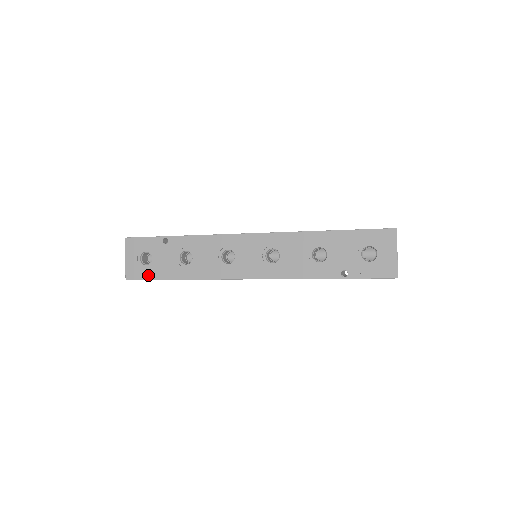
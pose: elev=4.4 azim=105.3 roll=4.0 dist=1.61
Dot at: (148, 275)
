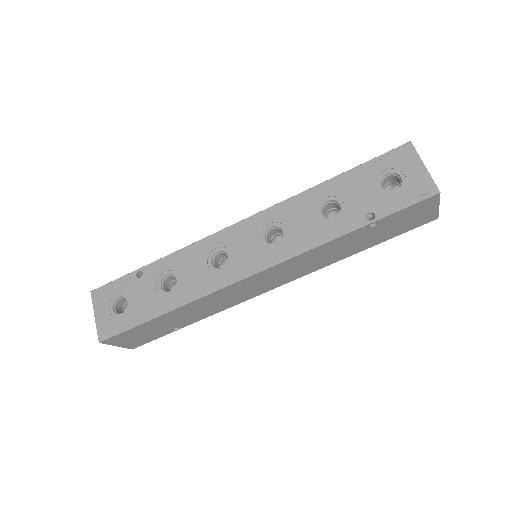
Dot at: (126, 324)
